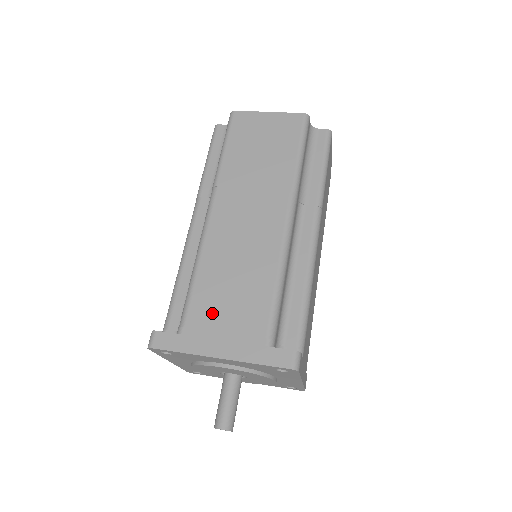
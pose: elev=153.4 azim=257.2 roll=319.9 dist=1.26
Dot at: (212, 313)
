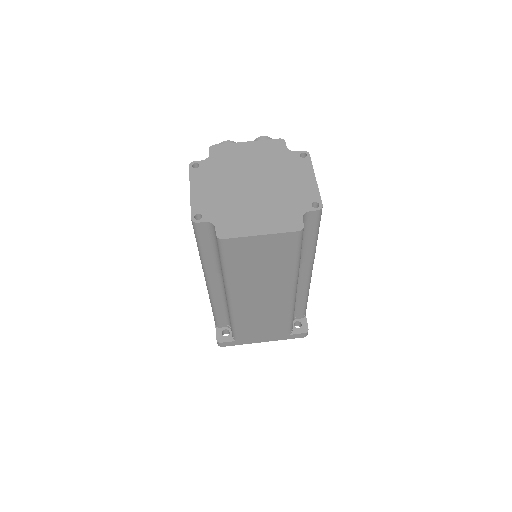
Dot at: (253, 333)
